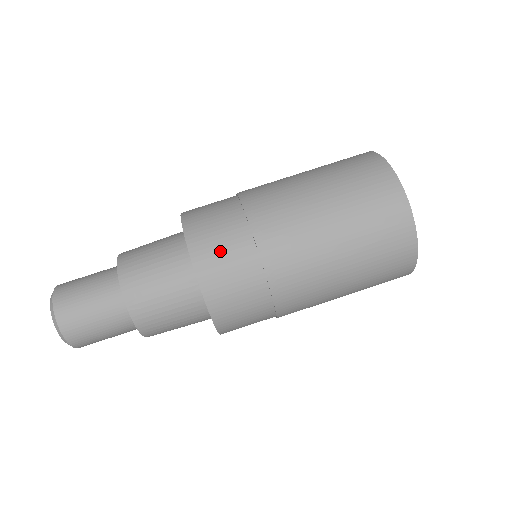
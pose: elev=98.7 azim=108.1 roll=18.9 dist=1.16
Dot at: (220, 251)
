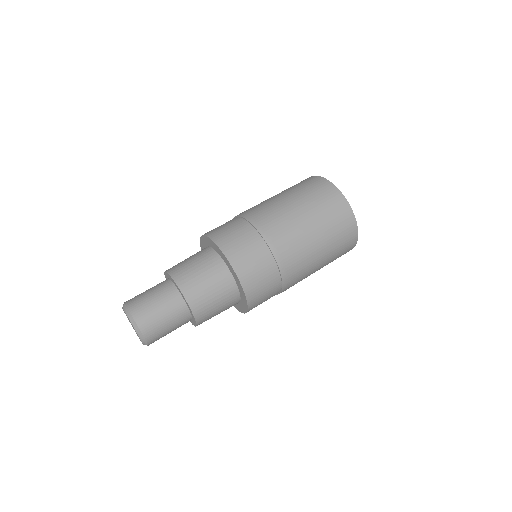
Dot at: occluded
